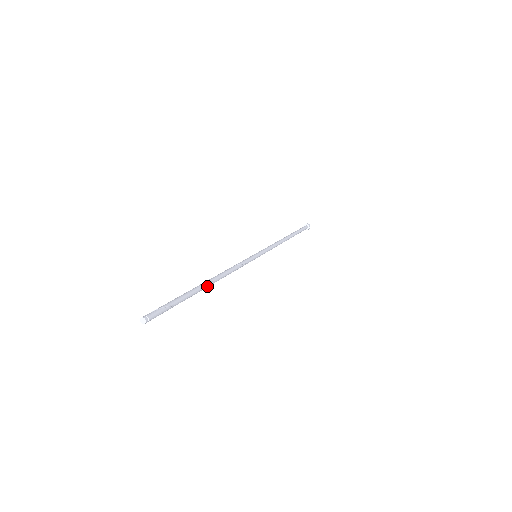
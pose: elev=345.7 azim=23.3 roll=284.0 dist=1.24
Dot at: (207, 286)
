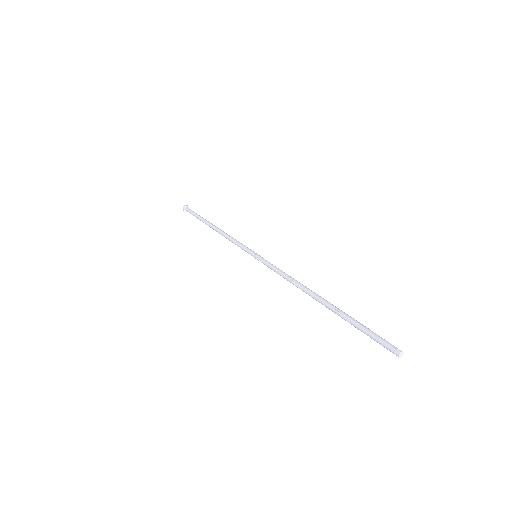
Dot at: (324, 303)
